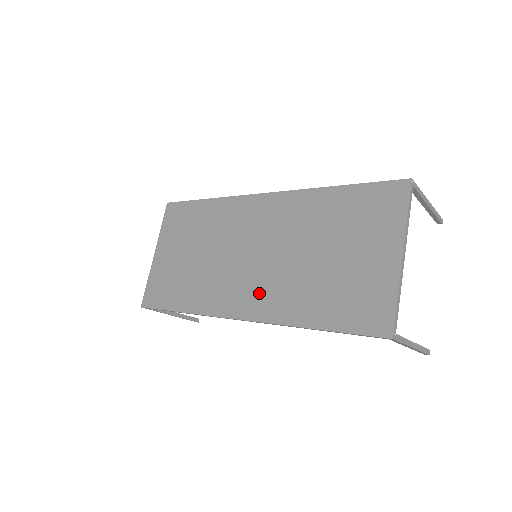
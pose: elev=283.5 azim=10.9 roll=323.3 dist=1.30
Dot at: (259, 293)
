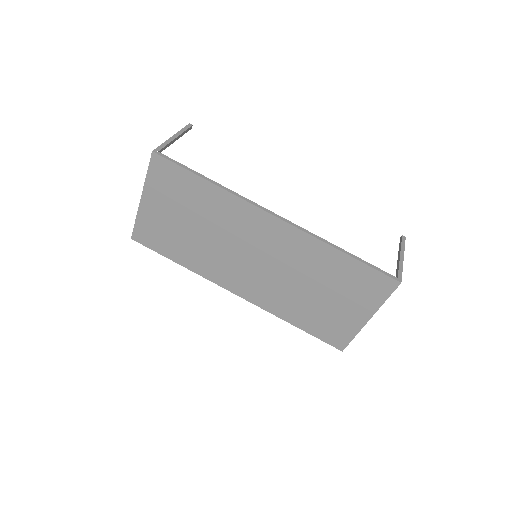
Dot at: (256, 288)
